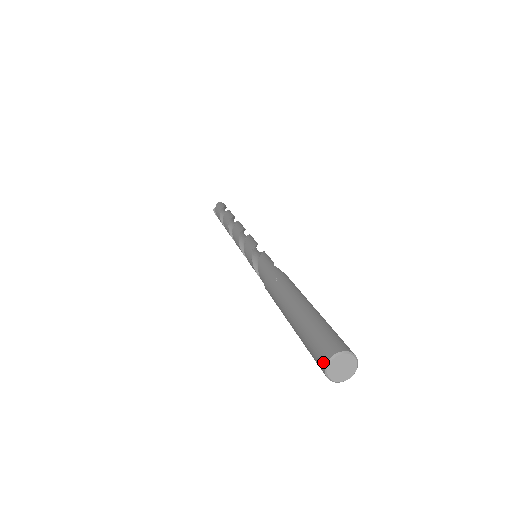
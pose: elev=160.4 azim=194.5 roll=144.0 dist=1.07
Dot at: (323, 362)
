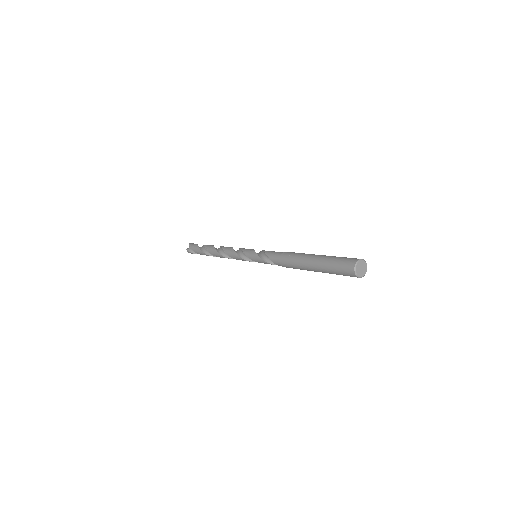
Dot at: (352, 268)
